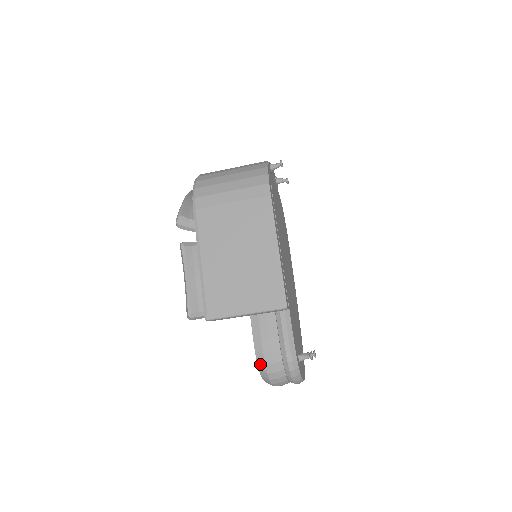
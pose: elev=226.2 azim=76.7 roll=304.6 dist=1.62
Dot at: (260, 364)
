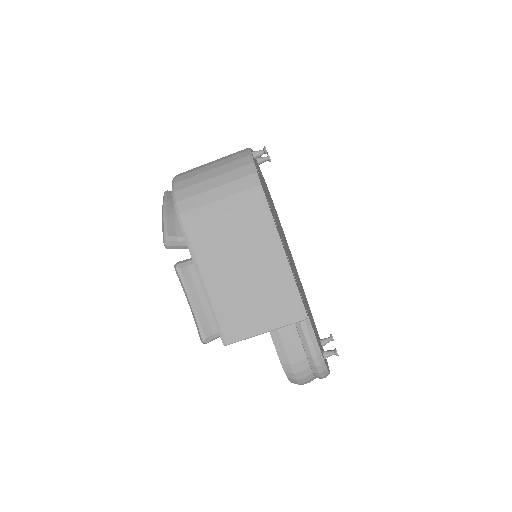
Dot at: (288, 373)
